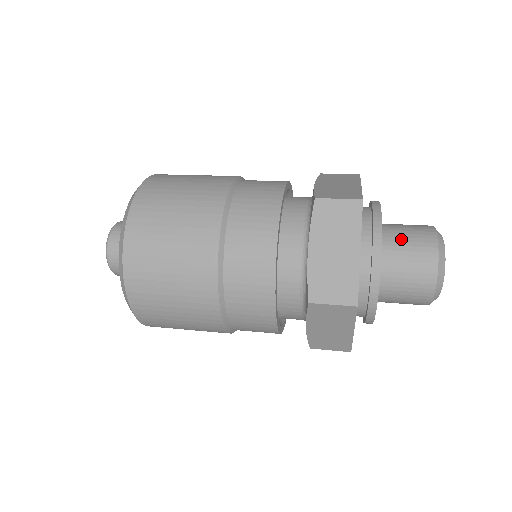
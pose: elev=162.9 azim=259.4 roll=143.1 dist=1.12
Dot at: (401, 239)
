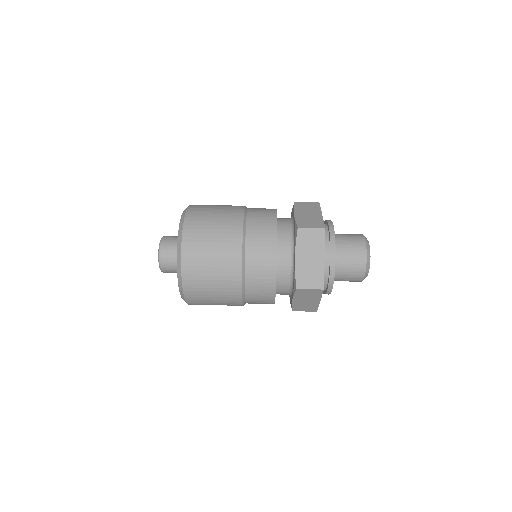
Dot at: (345, 271)
